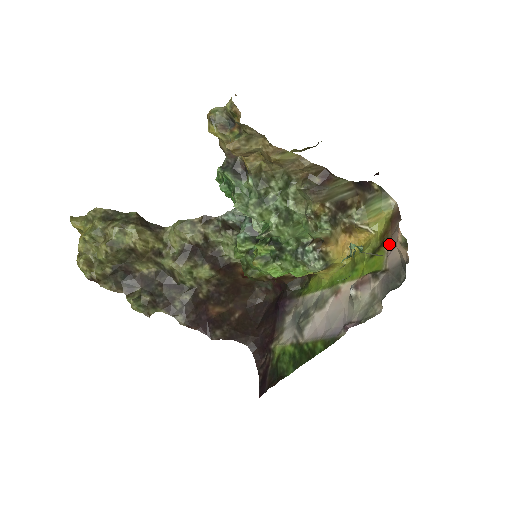
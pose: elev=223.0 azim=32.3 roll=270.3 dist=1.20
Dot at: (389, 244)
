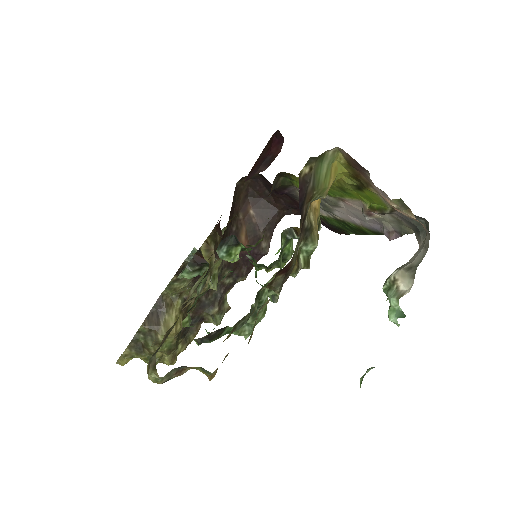
Dot at: (374, 188)
